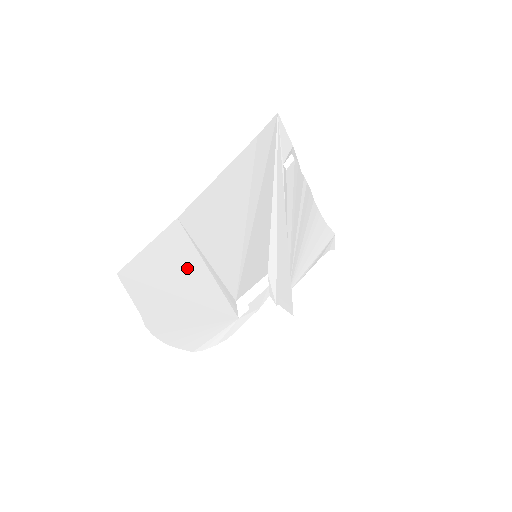
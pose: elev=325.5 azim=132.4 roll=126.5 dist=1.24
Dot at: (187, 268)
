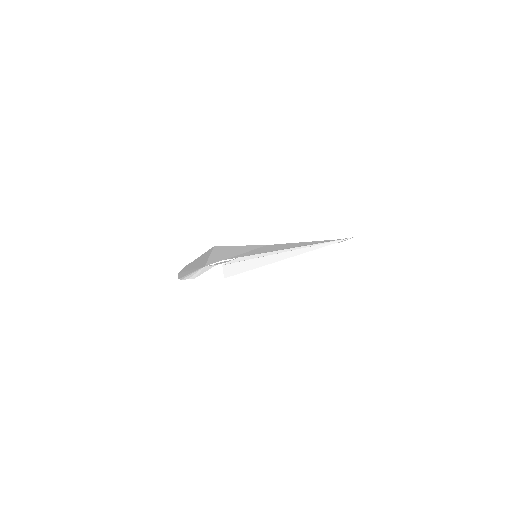
Dot at: (233, 253)
